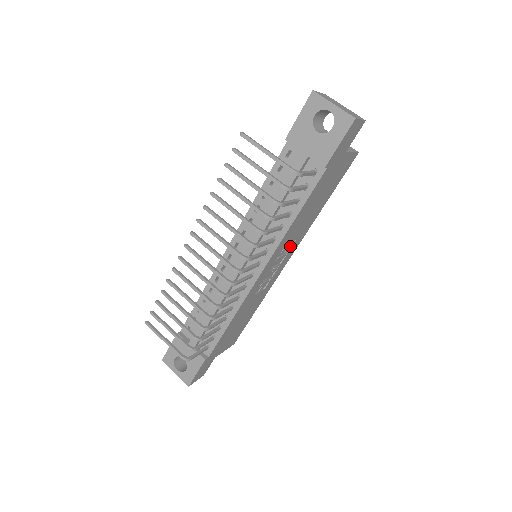
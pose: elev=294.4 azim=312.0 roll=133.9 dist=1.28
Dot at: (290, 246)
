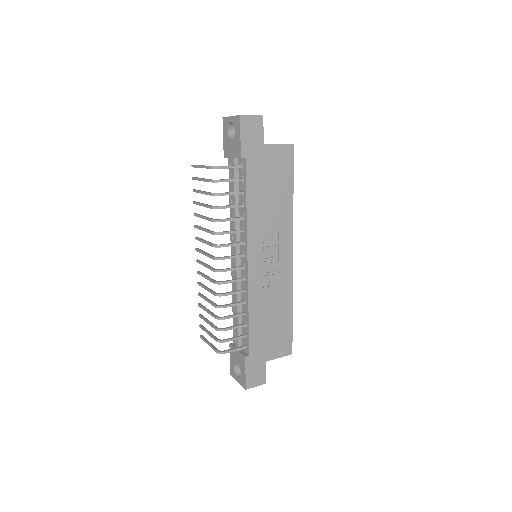
Dot at: (278, 238)
